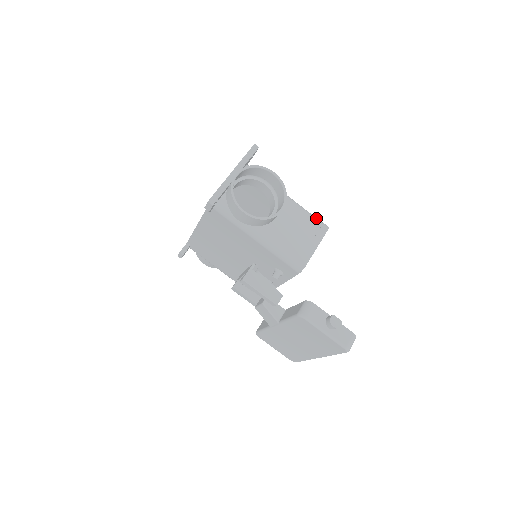
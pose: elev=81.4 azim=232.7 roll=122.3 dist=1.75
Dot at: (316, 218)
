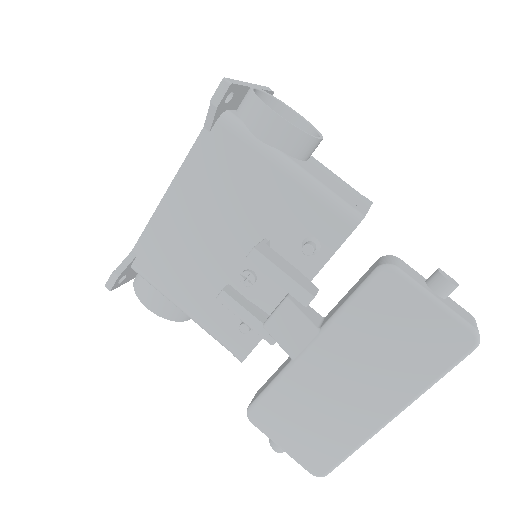
Dot at: occluded
